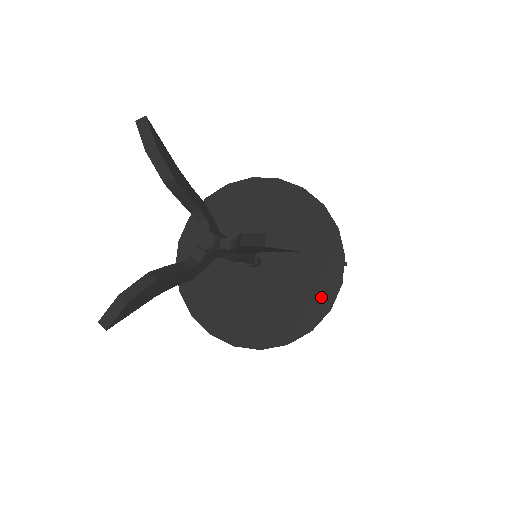
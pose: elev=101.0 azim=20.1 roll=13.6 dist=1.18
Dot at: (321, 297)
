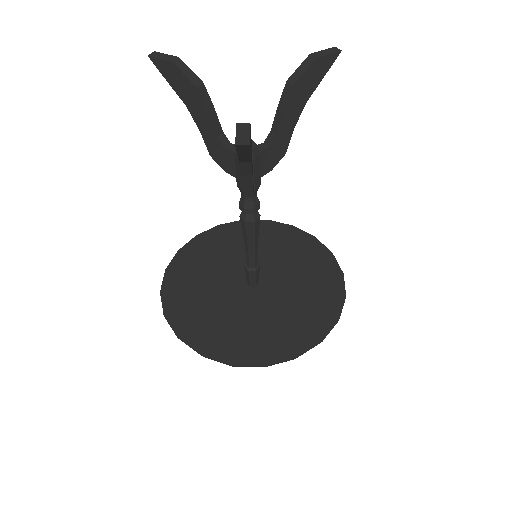
Dot at: (327, 271)
